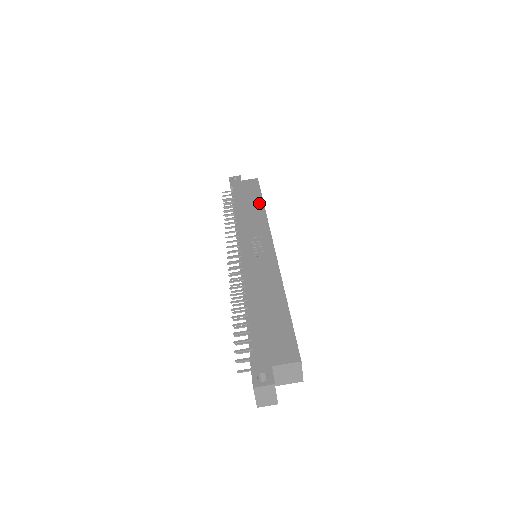
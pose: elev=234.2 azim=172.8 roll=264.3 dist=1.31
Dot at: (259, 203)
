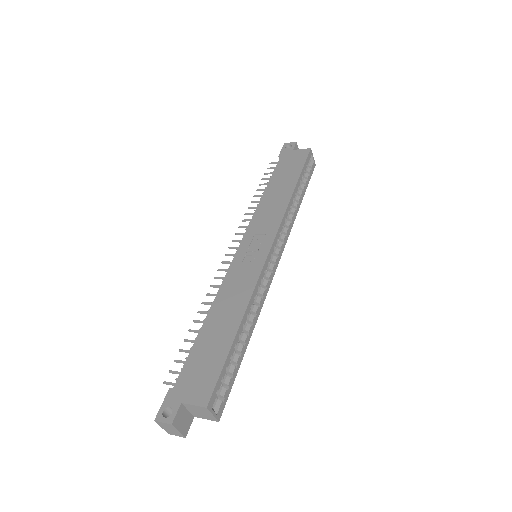
Dot at: (291, 186)
